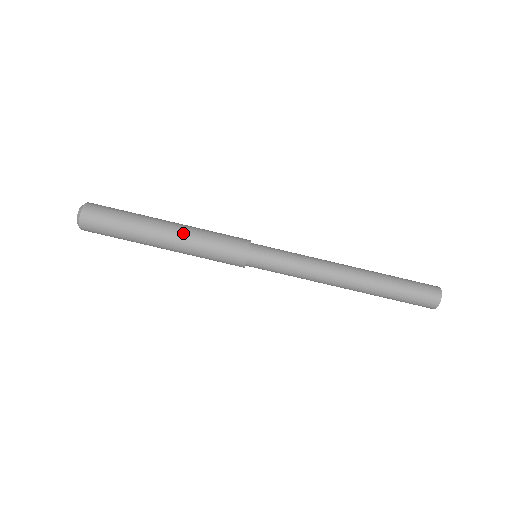
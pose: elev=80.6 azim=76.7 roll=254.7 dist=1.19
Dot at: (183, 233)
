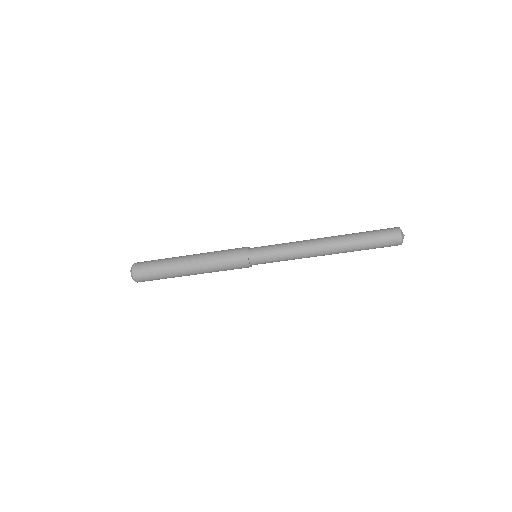
Dot at: (201, 266)
